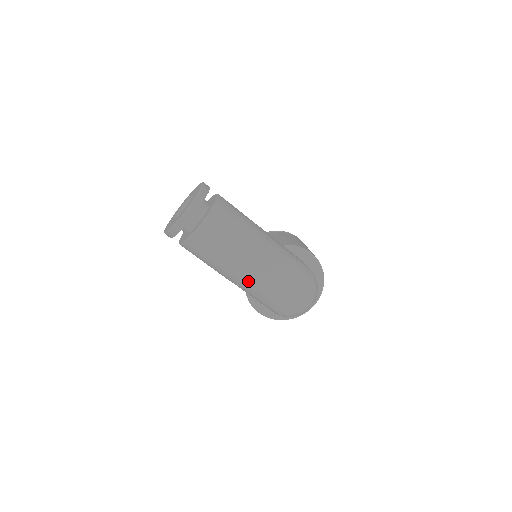
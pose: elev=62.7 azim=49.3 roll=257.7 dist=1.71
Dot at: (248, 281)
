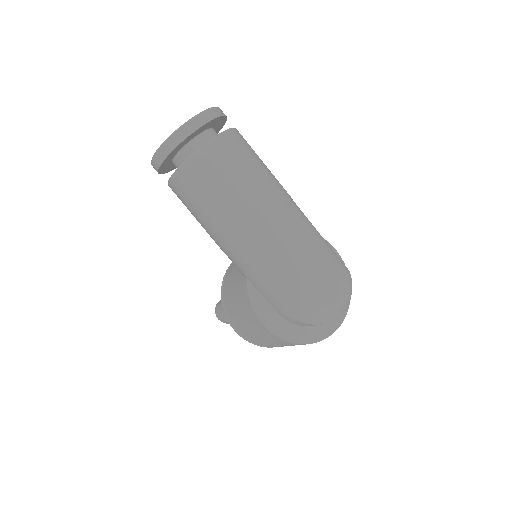
Dot at: (267, 238)
